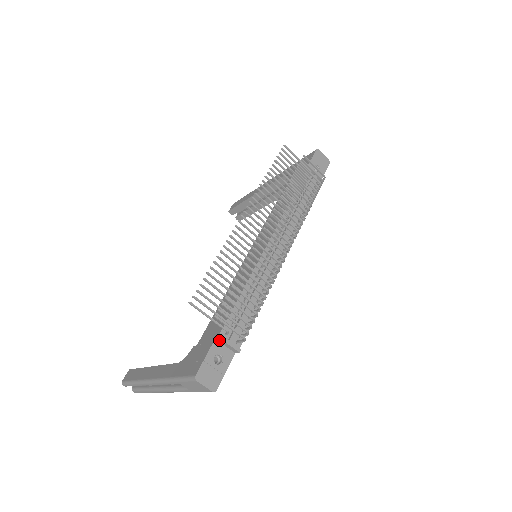
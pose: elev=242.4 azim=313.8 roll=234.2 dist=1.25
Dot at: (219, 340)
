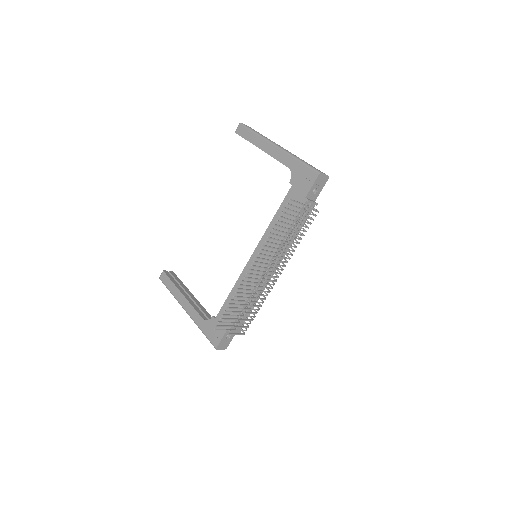
Dot at: (229, 330)
